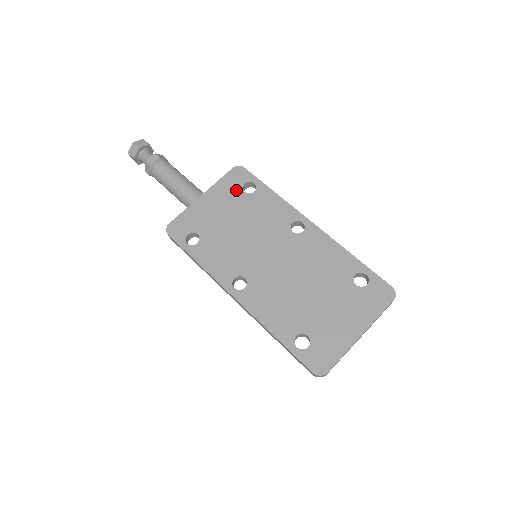
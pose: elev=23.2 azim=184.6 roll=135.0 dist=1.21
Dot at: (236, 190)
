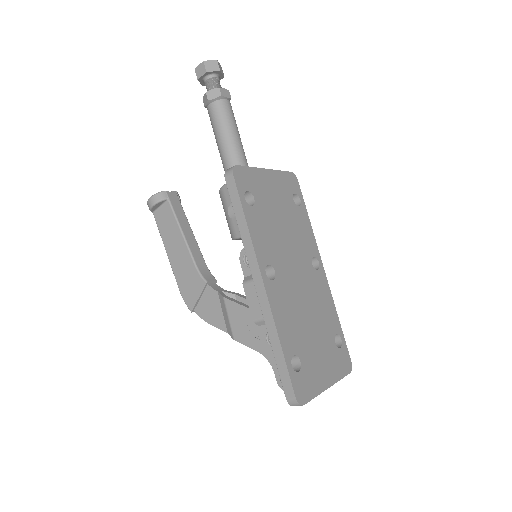
Dot at: (289, 192)
